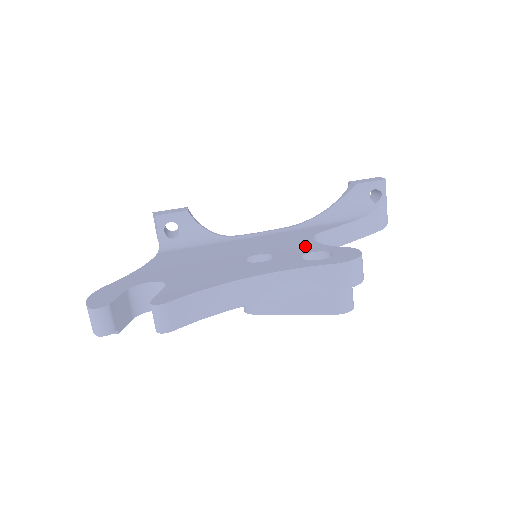
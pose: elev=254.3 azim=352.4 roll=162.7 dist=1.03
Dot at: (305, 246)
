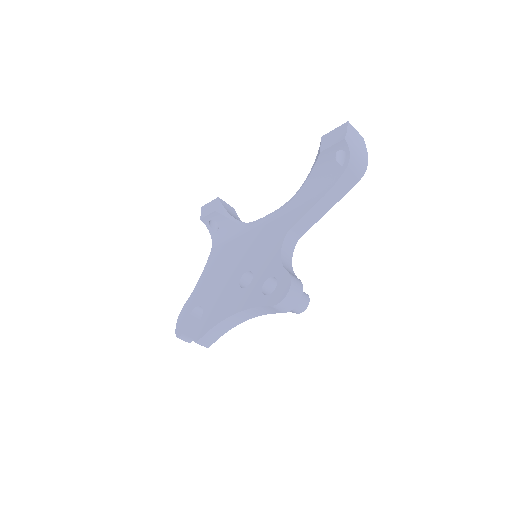
Dot at: (272, 262)
